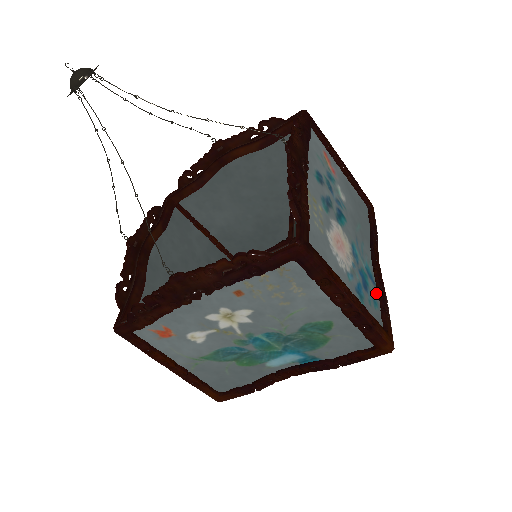
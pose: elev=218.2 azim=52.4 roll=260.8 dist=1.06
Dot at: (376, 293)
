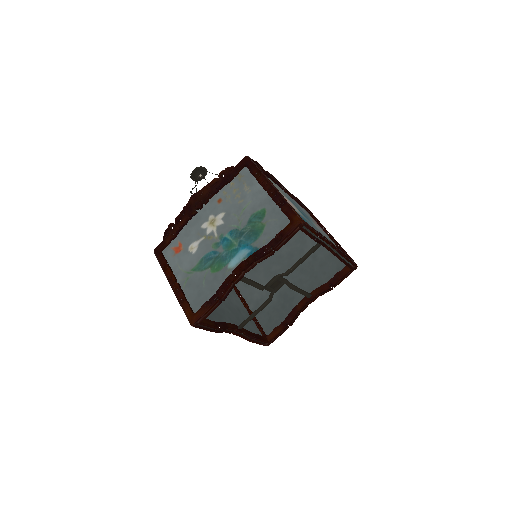
Dot at: occluded
